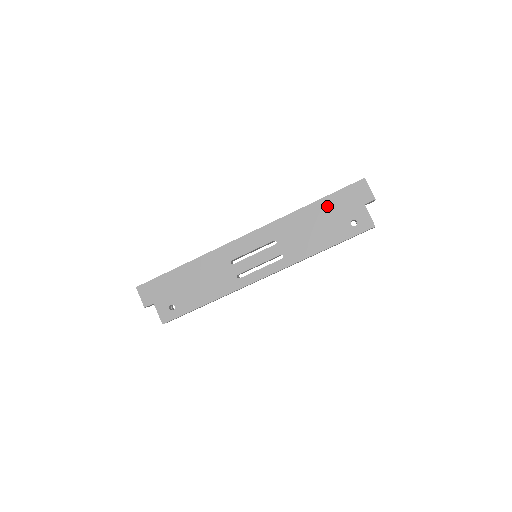
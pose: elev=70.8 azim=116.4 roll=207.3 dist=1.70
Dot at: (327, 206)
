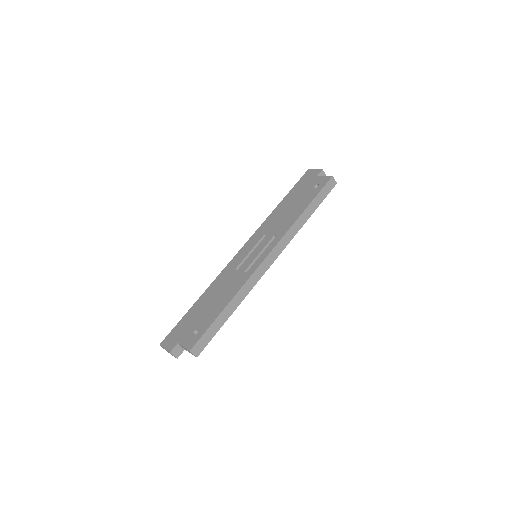
Dot at: (292, 195)
